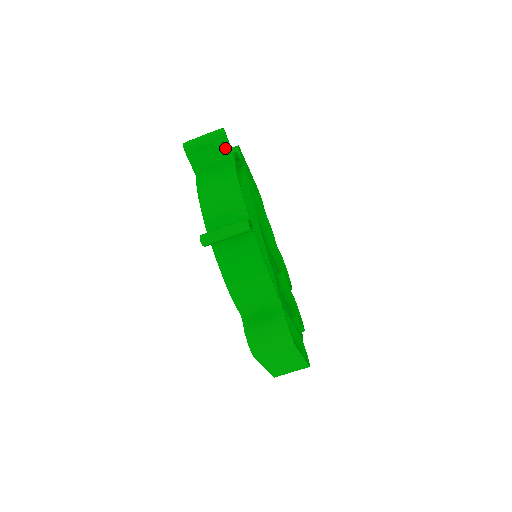
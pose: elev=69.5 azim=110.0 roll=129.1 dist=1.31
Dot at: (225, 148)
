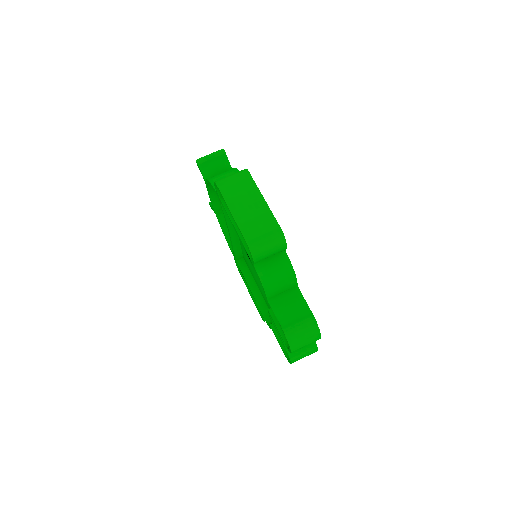
Dot at: occluded
